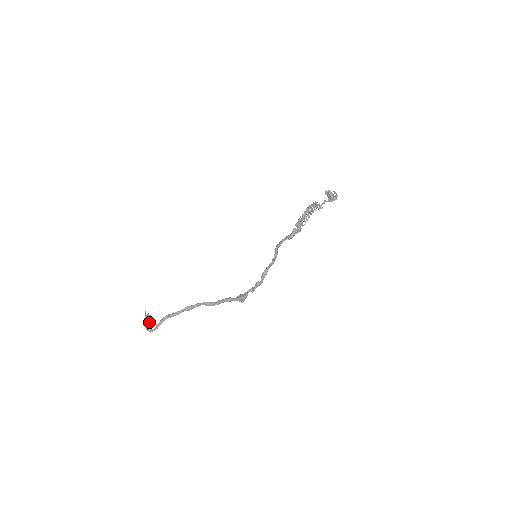
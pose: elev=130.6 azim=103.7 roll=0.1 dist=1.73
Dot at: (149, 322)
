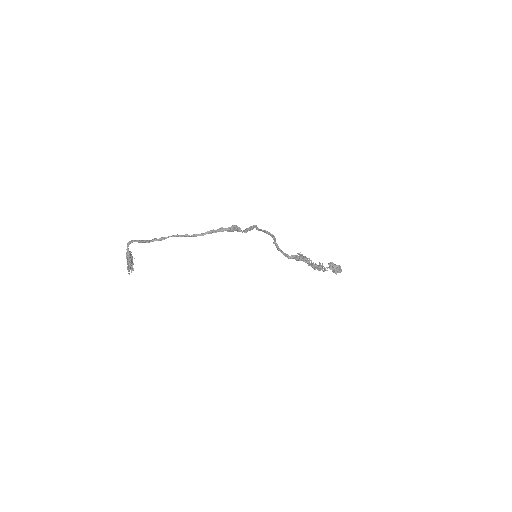
Dot at: (131, 260)
